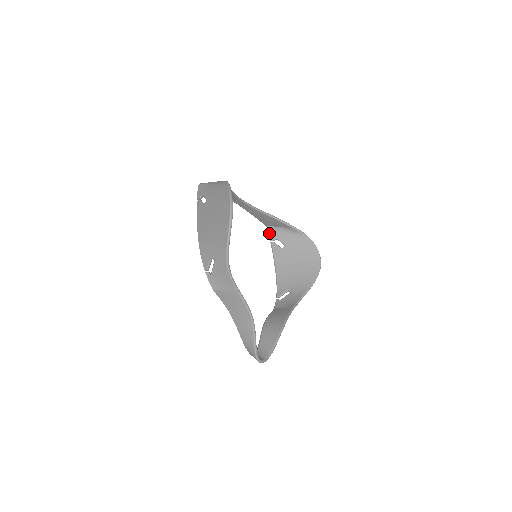
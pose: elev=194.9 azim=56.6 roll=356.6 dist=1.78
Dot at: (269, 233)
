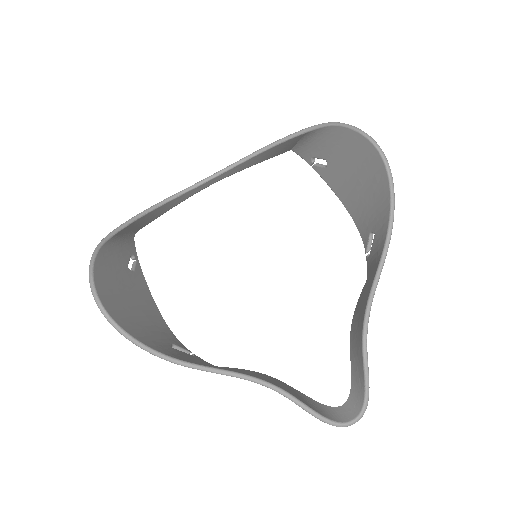
Dot at: occluded
